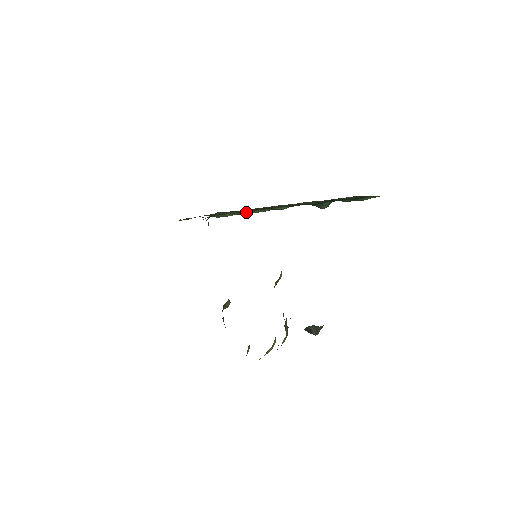
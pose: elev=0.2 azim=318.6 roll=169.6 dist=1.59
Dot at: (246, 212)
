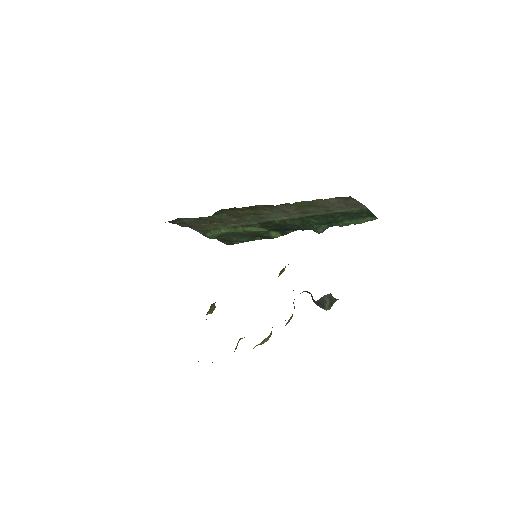
Dot at: (243, 227)
